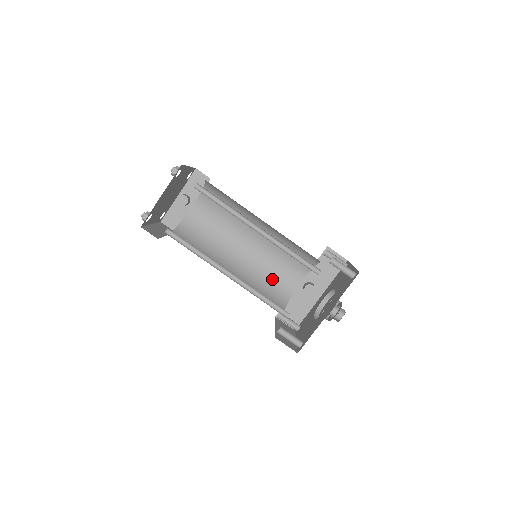
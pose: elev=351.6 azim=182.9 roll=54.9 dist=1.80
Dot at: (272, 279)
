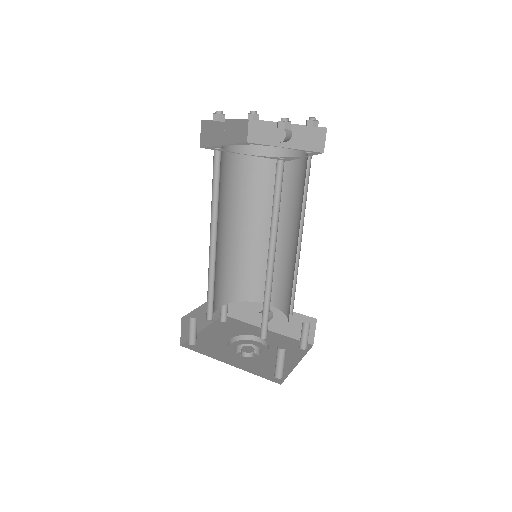
Dot at: (254, 274)
